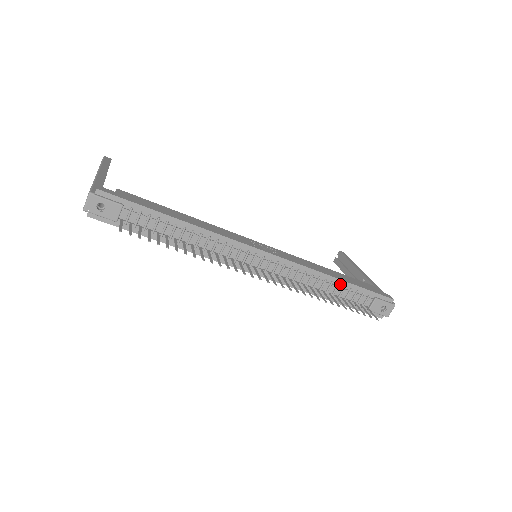
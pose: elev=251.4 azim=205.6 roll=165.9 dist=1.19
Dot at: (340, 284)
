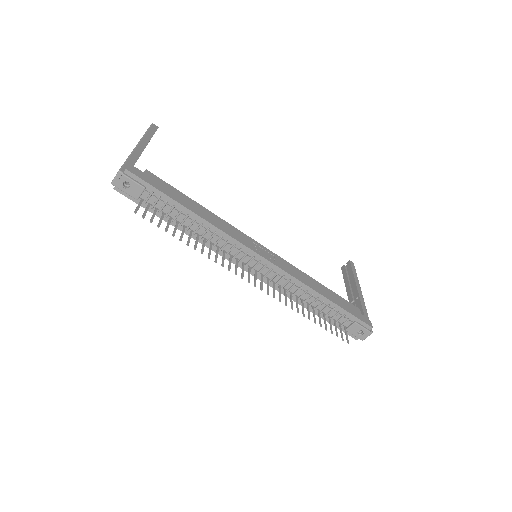
Dot at: (325, 301)
